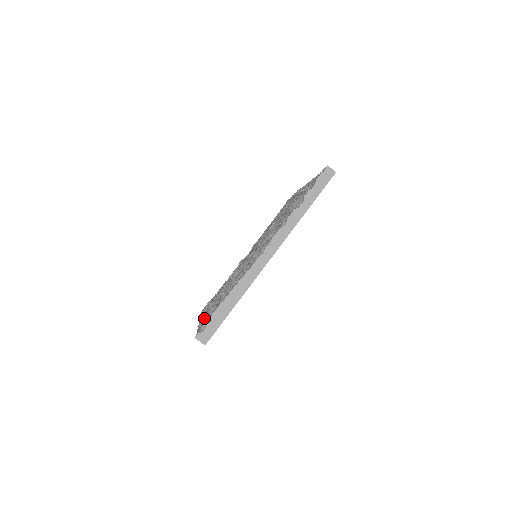
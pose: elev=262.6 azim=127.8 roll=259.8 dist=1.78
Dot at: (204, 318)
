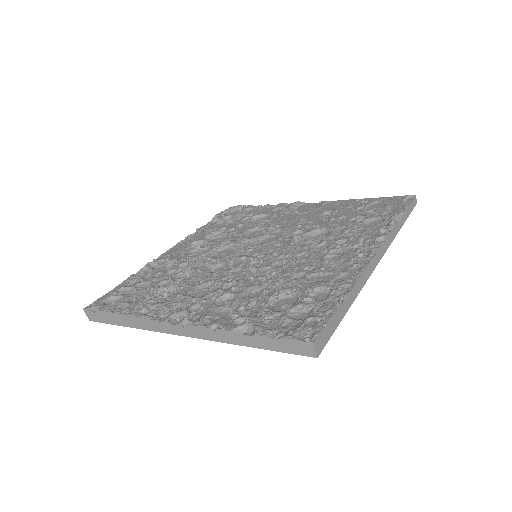
Dot at: (162, 260)
